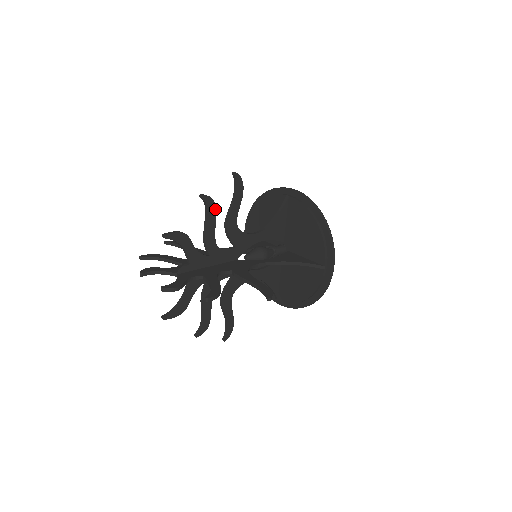
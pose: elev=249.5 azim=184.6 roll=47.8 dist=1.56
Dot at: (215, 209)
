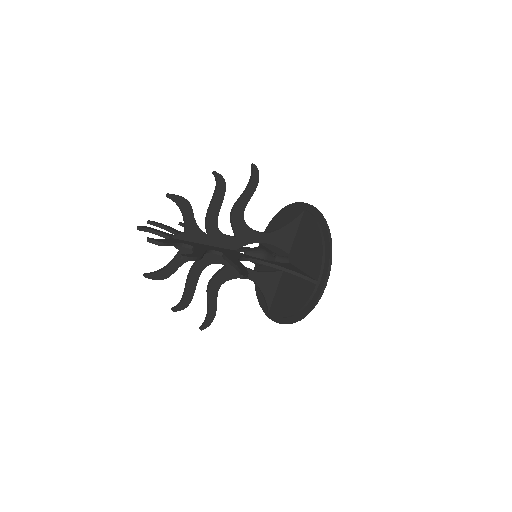
Dot at: (225, 190)
